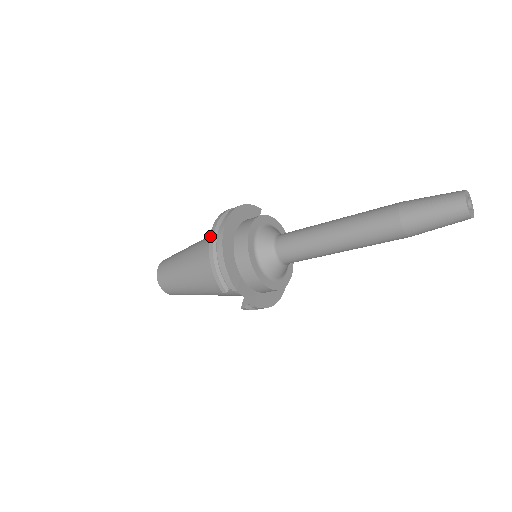
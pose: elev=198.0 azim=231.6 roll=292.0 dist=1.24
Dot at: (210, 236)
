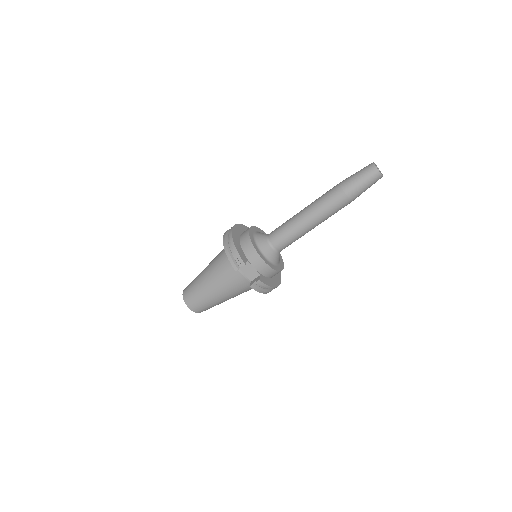
Dot at: (223, 238)
